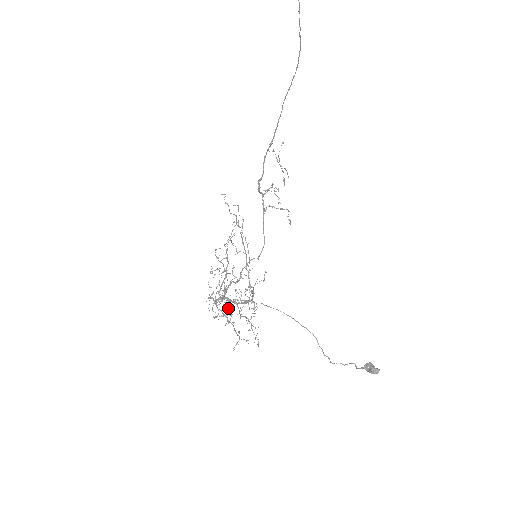
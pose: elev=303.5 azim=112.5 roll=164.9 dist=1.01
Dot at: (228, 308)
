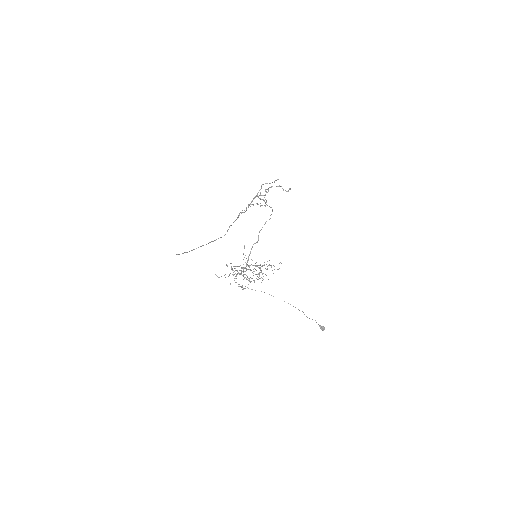
Dot at: occluded
